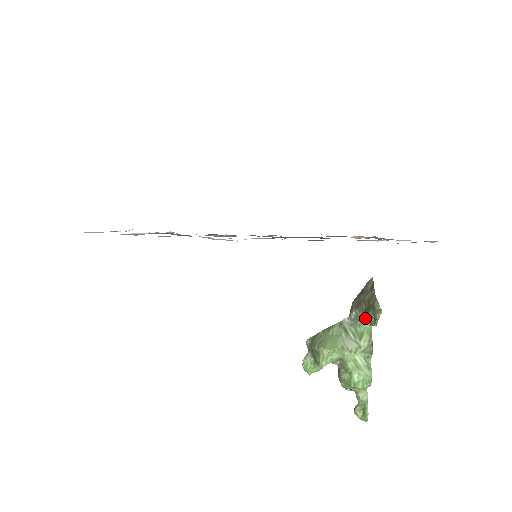
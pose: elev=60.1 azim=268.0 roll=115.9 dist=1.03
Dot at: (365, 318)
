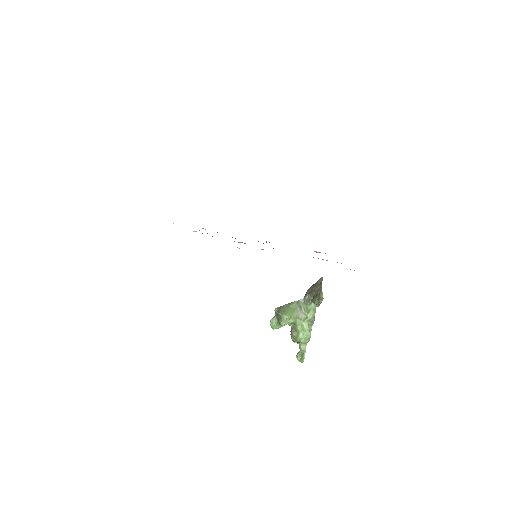
Dot at: (313, 301)
